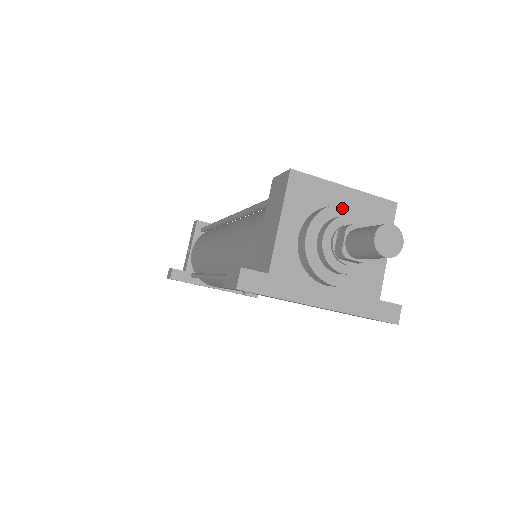
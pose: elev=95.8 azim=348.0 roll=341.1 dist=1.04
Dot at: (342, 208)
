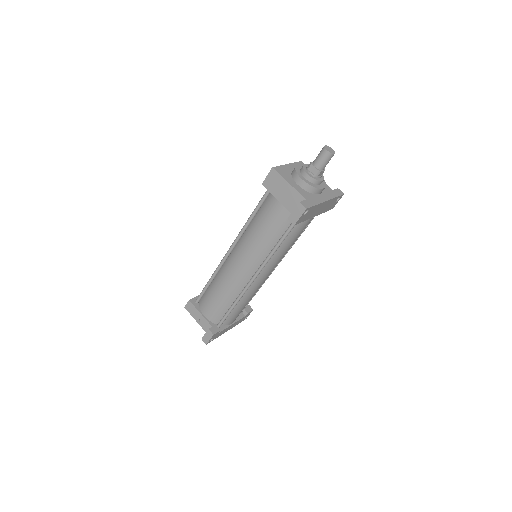
Dot at: (298, 167)
